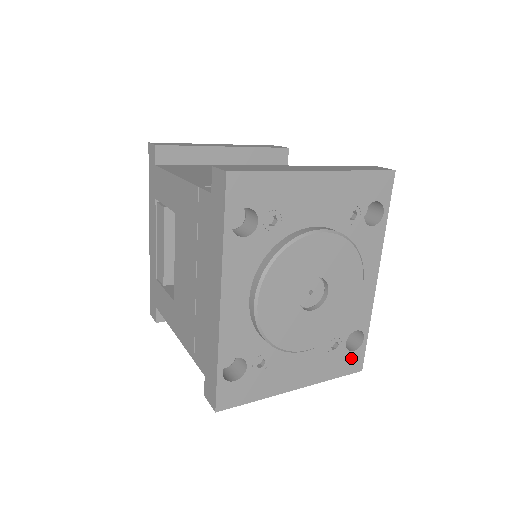
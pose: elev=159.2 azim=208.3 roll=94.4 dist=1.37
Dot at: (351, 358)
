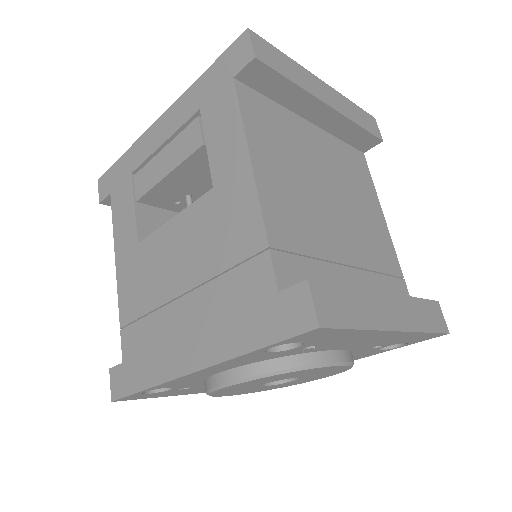
Dot at: occluded
